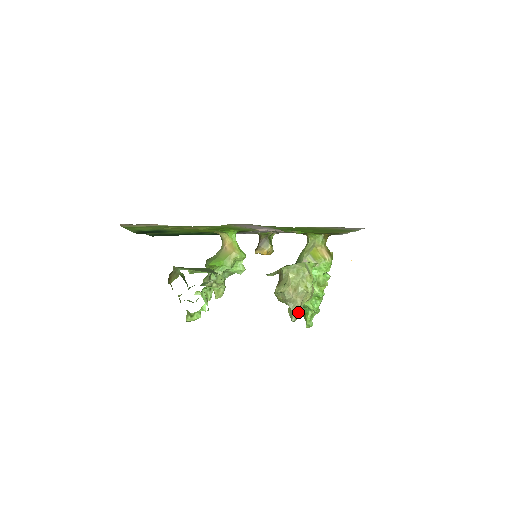
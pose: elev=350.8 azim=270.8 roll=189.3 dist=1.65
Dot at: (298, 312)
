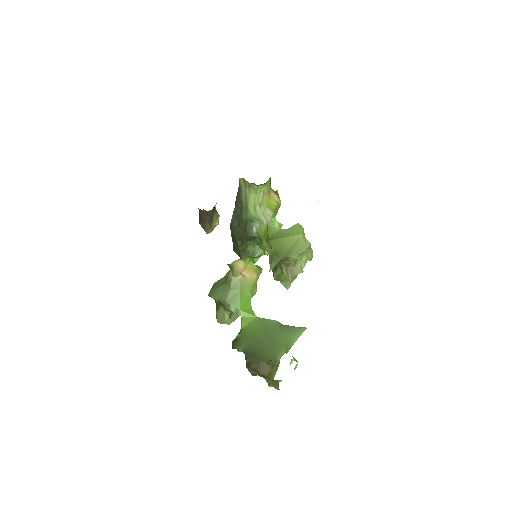
Dot at: occluded
